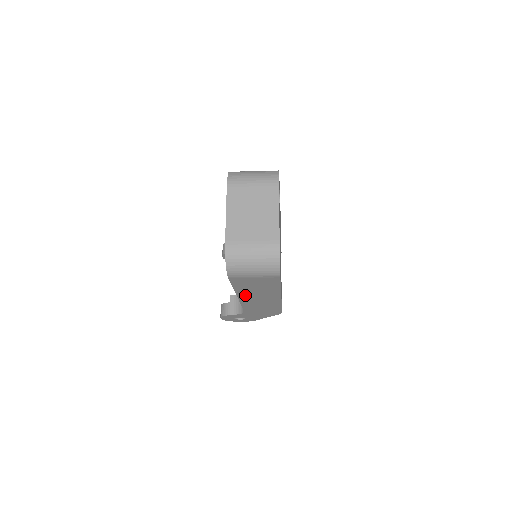
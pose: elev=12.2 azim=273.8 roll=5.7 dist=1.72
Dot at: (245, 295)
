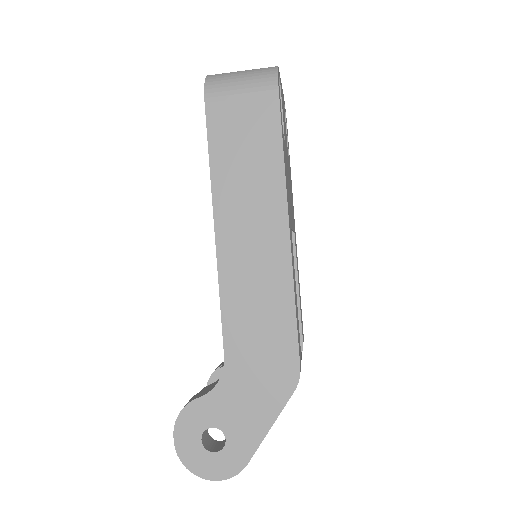
Dot at: (227, 215)
